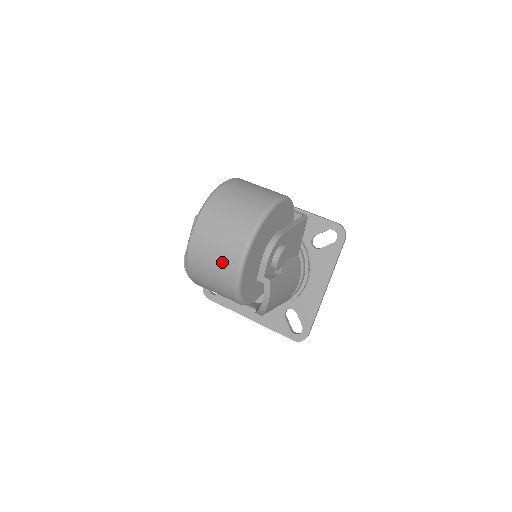
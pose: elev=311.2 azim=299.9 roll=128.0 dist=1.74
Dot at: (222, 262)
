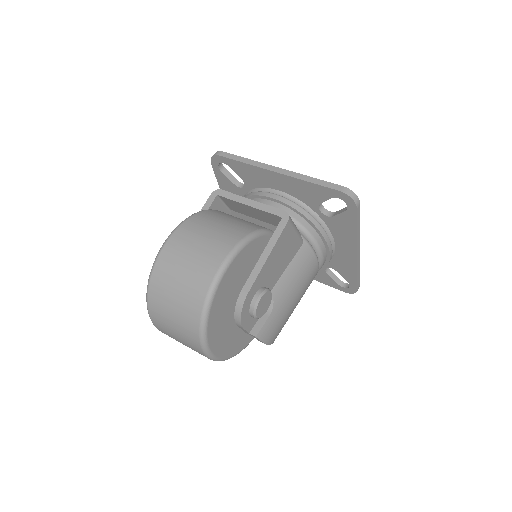
Dot at: occluded
